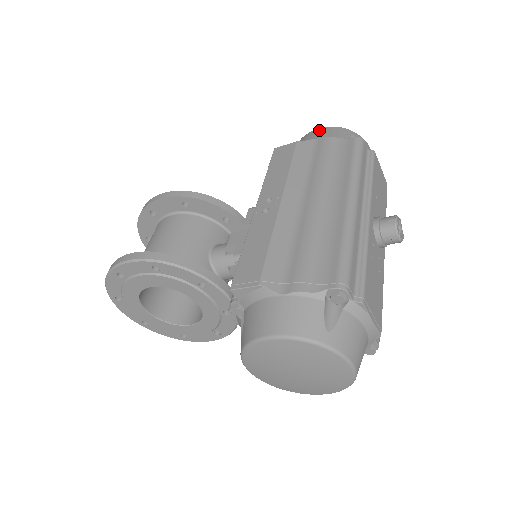
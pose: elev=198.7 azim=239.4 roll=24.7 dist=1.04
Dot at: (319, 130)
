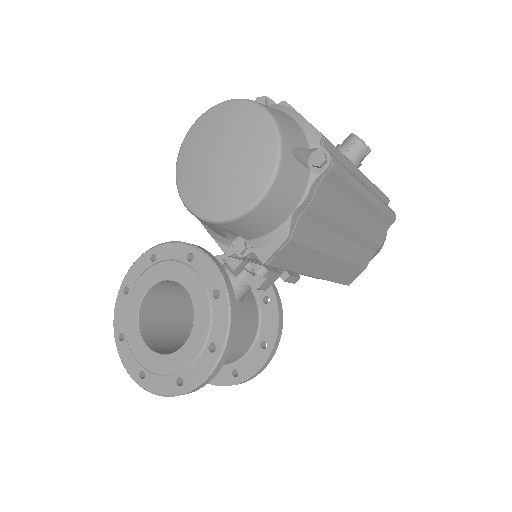
Dot at: occluded
